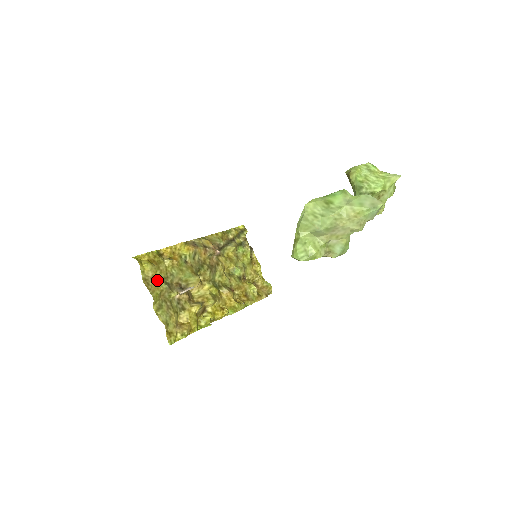
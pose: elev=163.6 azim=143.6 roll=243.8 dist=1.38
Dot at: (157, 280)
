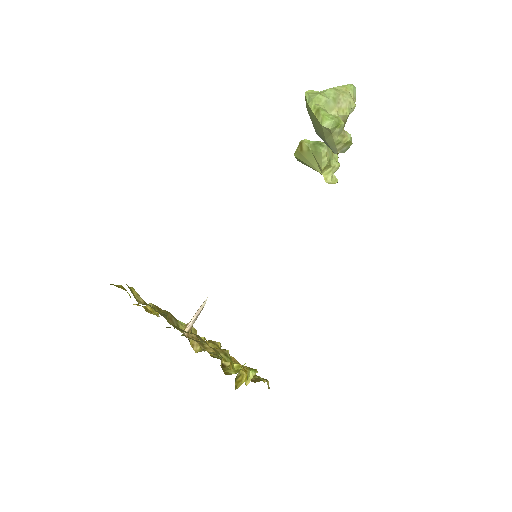
Dot at: occluded
